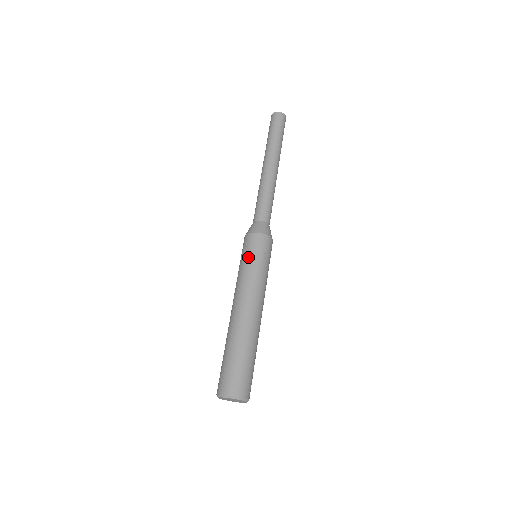
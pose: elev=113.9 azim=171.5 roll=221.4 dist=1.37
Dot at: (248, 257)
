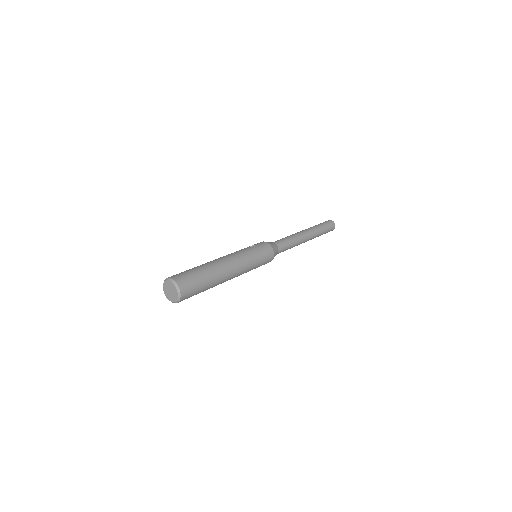
Dot at: occluded
